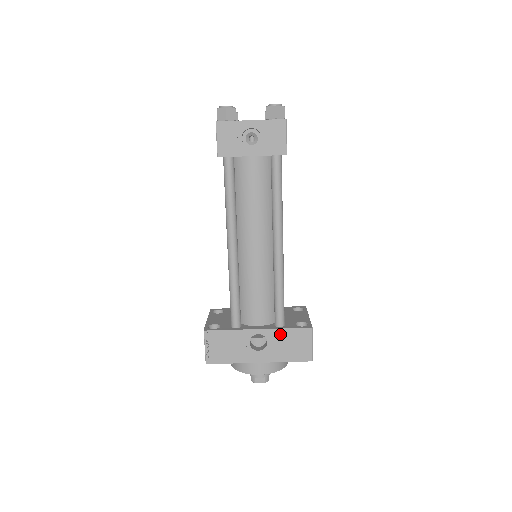
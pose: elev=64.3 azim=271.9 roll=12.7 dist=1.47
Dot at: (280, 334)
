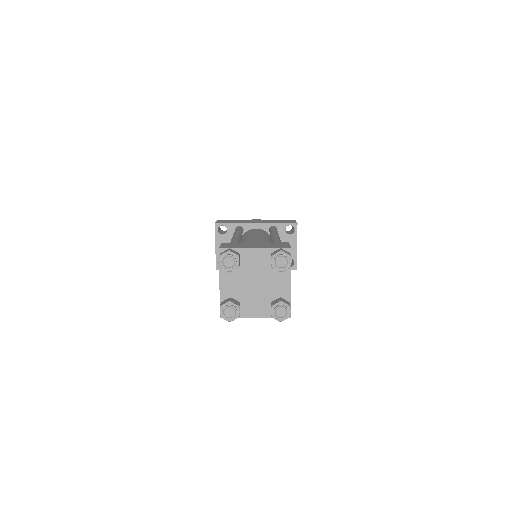
Dot at: occluded
